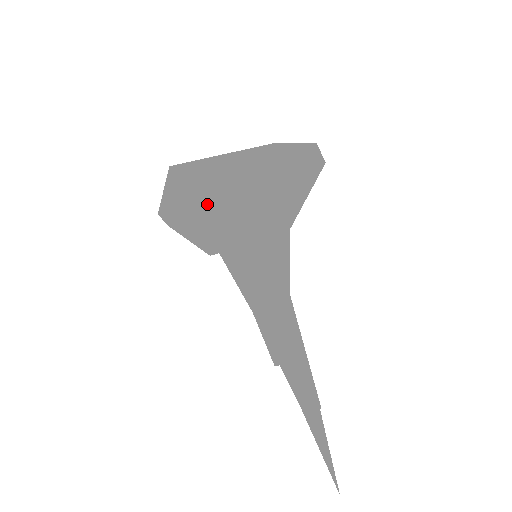
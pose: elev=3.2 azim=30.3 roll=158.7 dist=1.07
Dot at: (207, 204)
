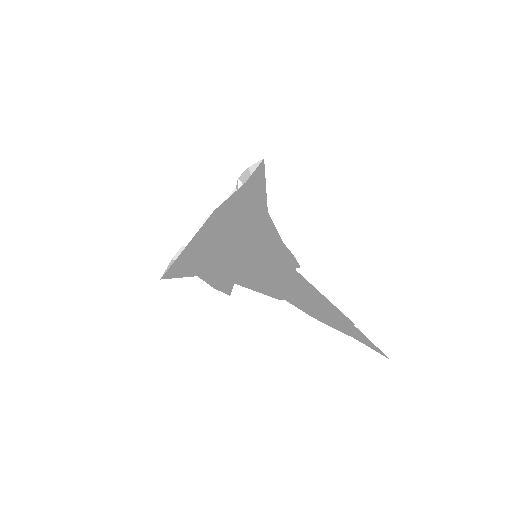
Dot at: (201, 275)
